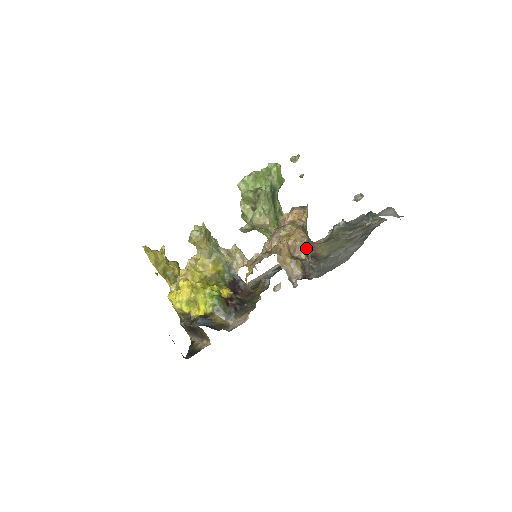
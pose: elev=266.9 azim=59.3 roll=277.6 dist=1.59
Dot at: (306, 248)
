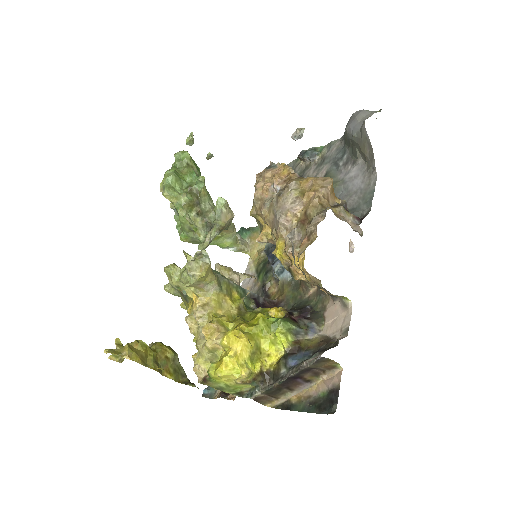
Dot at: (332, 192)
